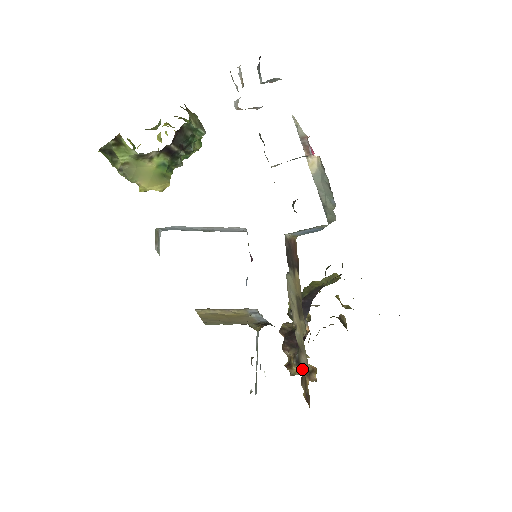
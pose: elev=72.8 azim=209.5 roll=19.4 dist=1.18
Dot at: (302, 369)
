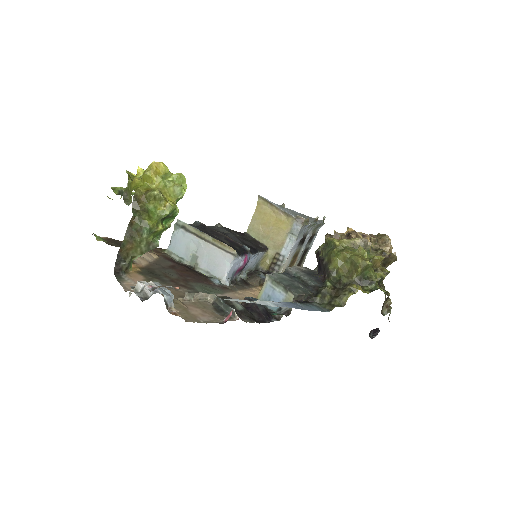
Dot at: occluded
